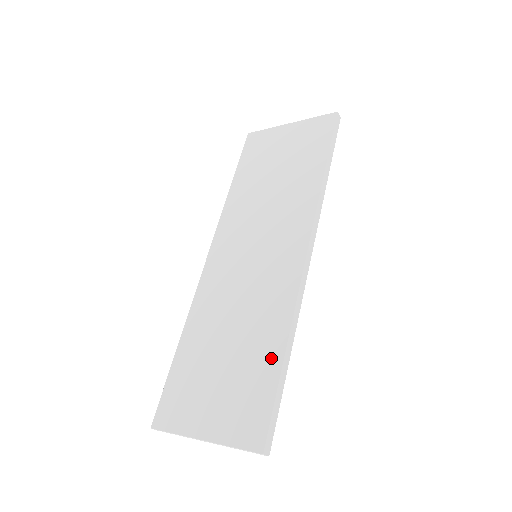
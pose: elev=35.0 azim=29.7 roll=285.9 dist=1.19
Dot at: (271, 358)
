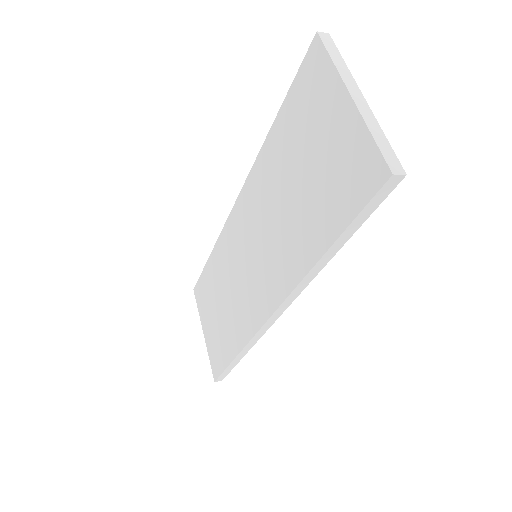
Dot at: (230, 349)
